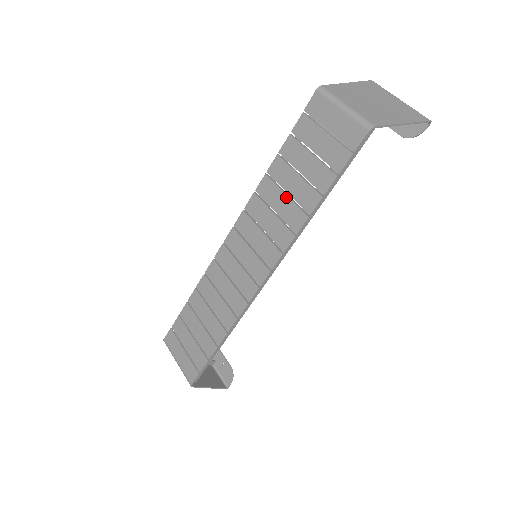
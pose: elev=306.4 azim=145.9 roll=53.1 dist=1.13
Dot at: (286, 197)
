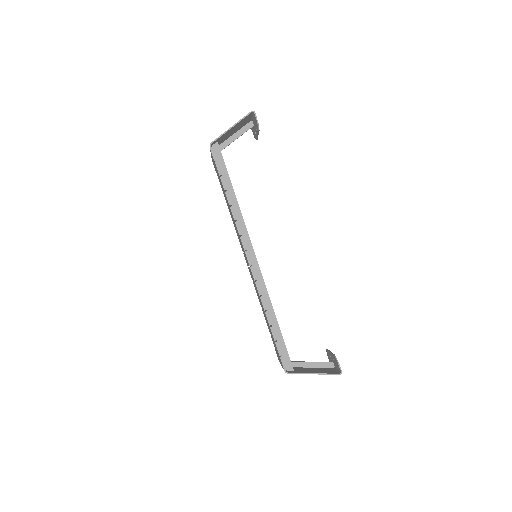
Dot at: (230, 211)
